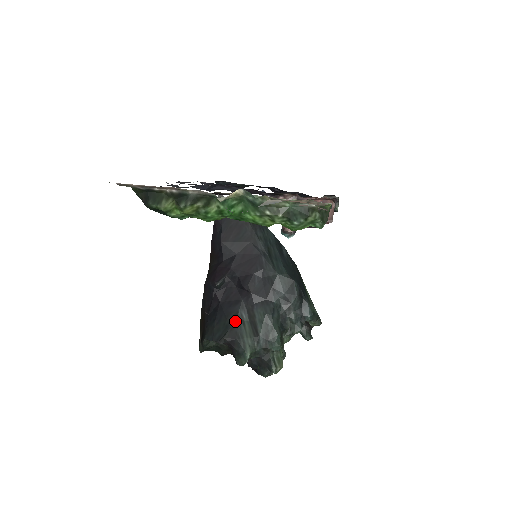
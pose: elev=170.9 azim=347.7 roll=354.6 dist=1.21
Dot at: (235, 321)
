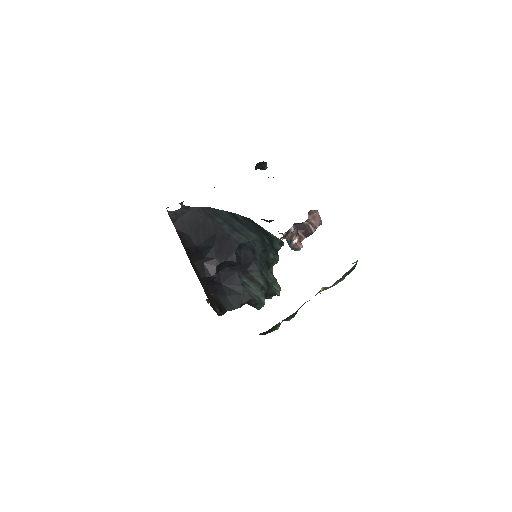
Dot at: (242, 289)
